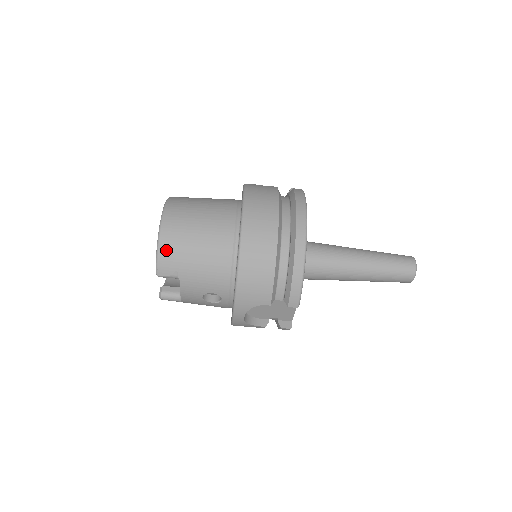
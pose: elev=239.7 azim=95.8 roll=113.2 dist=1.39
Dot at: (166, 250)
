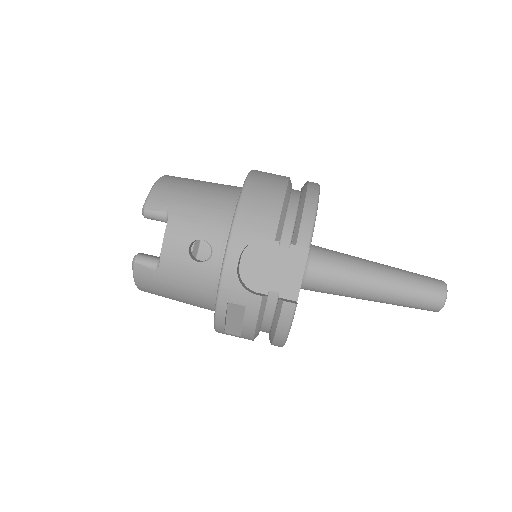
Dot at: (163, 187)
